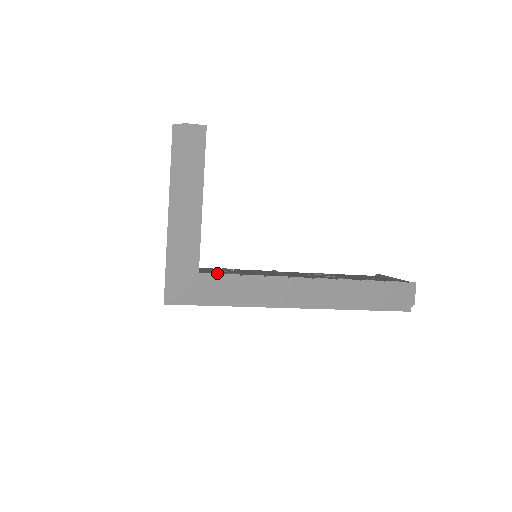
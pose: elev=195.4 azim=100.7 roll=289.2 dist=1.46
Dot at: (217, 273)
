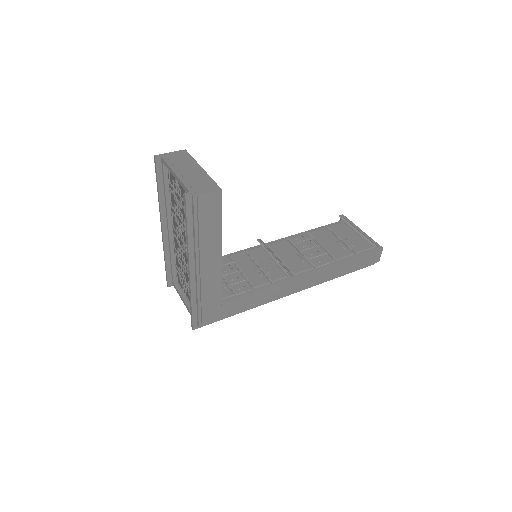
Dot at: (236, 298)
